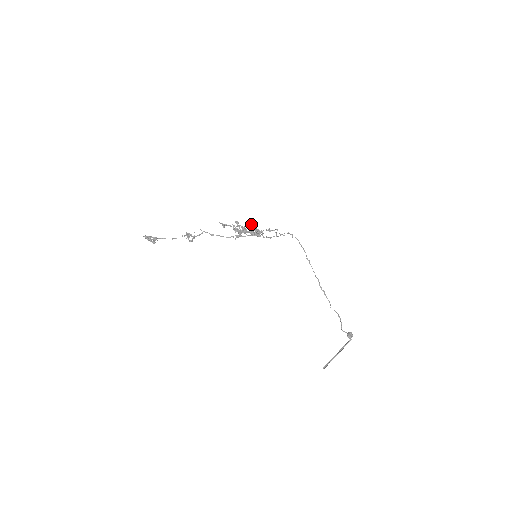
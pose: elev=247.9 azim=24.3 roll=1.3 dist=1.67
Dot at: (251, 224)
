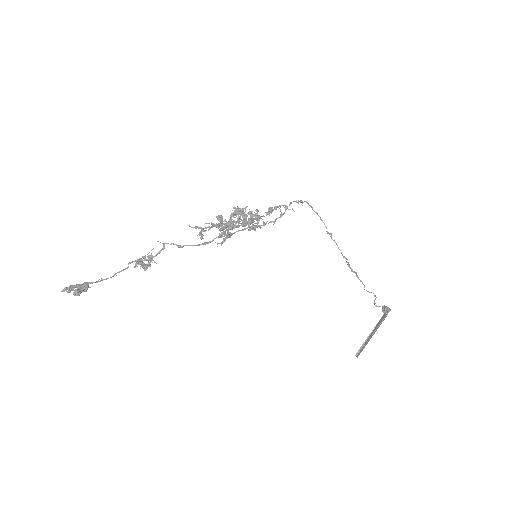
Dot at: (241, 211)
